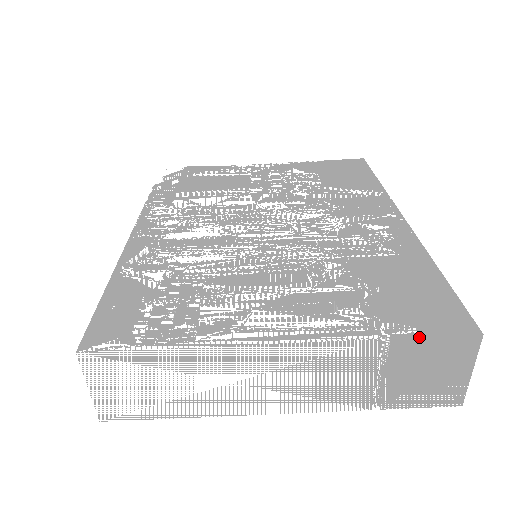
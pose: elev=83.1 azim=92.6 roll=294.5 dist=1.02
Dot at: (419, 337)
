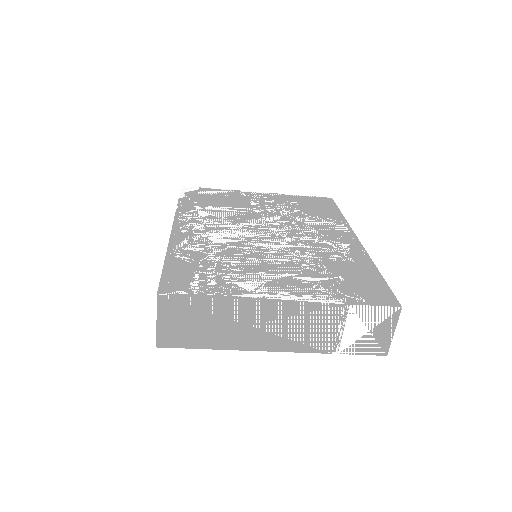
Dot at: (366, 305)
